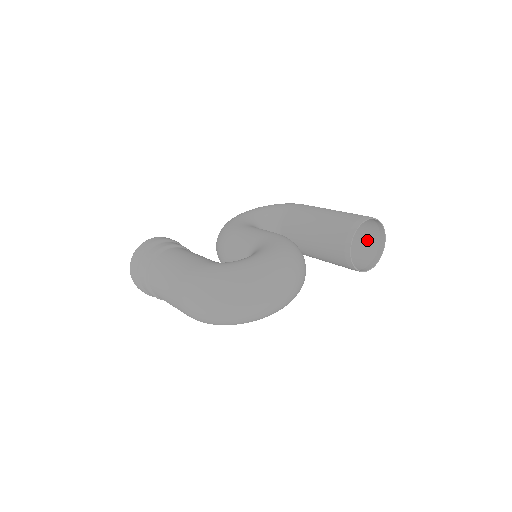
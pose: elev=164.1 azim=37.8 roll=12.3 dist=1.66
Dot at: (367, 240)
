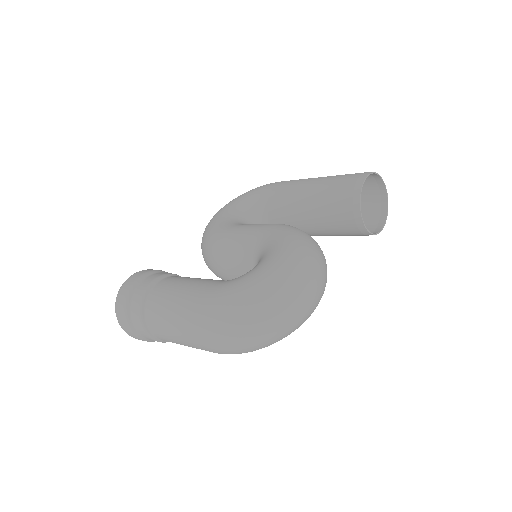
Dot at: (365, 198)
